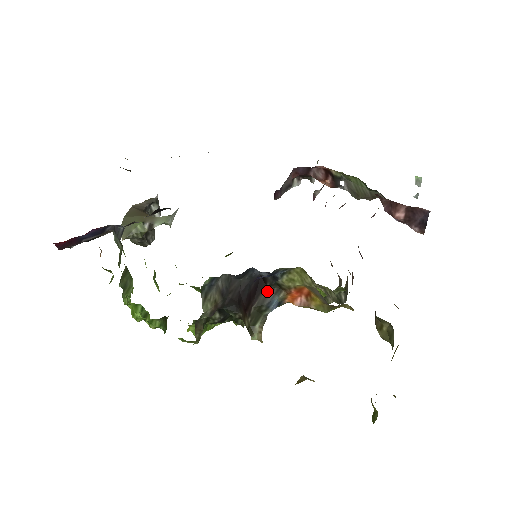
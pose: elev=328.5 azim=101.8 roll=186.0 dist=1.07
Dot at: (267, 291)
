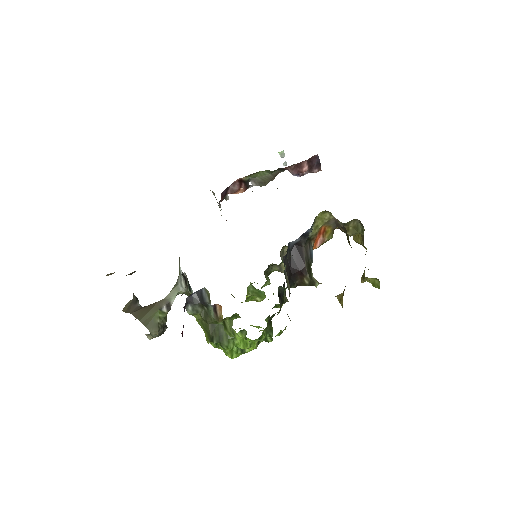
Dot at: (305, 249)
